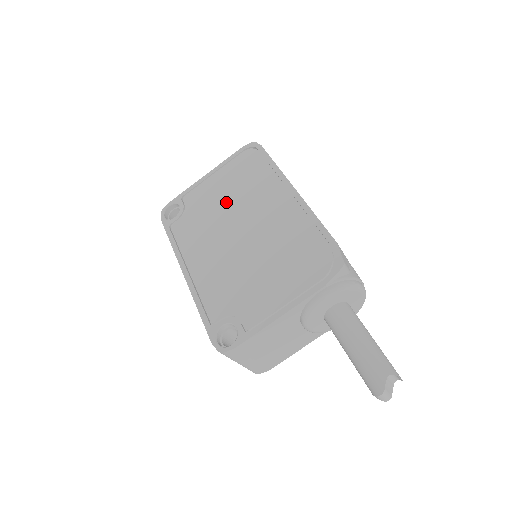
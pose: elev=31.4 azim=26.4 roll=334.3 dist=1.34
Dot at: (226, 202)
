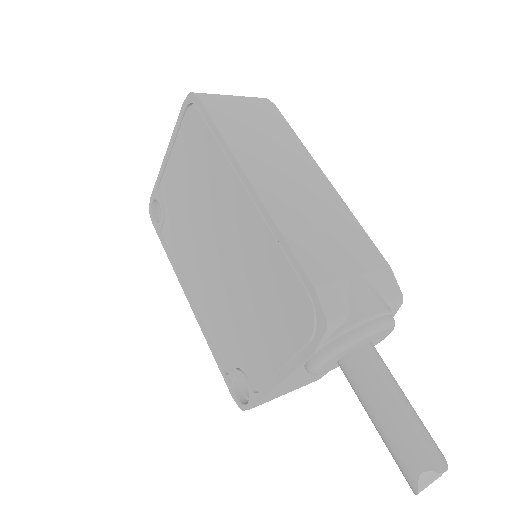
Dot at: (193, 202)
